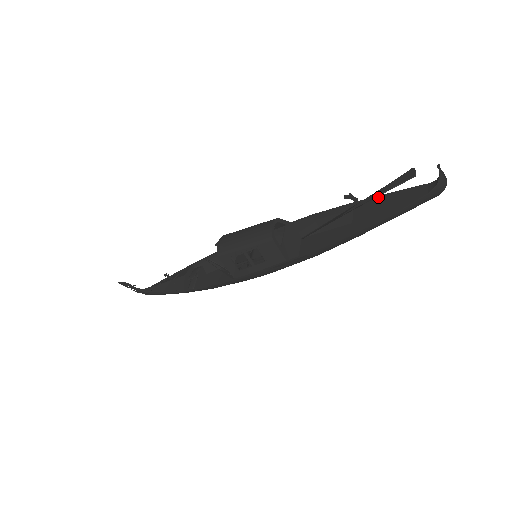
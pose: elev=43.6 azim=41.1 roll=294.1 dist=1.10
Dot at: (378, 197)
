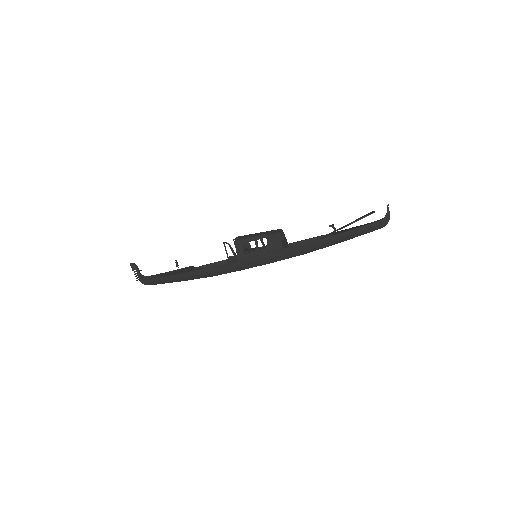
Dot at: (349, 228)
